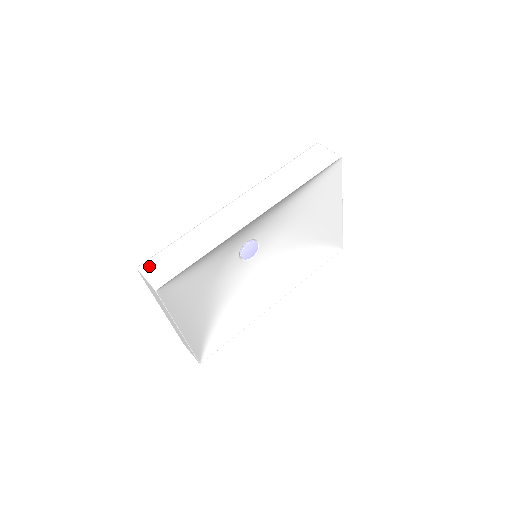
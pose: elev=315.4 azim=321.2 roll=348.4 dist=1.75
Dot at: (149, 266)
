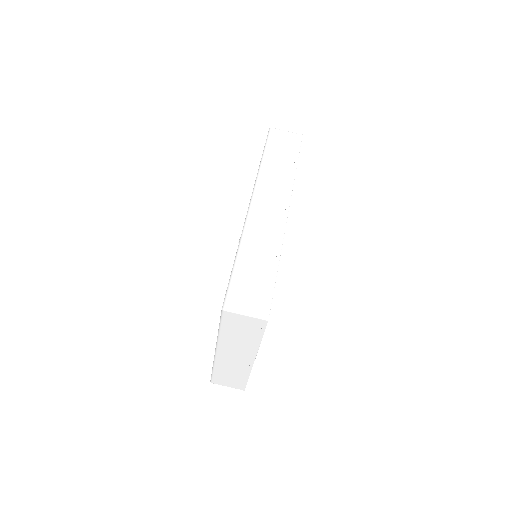
Dot at: (236, 301)
